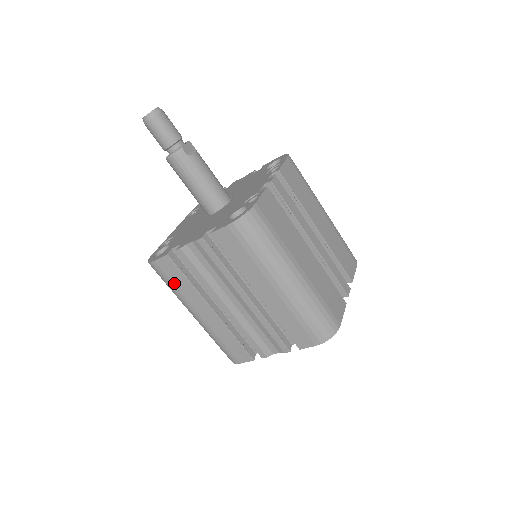
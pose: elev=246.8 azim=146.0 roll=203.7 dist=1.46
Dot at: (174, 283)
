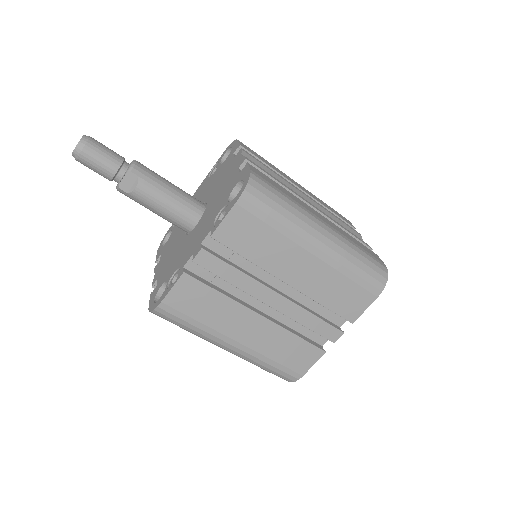
Dot at: occluded
